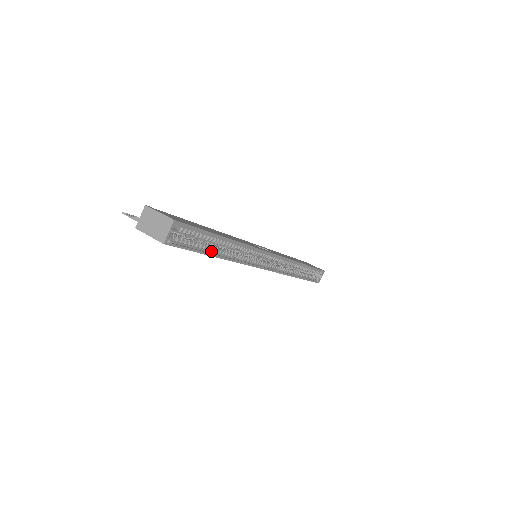
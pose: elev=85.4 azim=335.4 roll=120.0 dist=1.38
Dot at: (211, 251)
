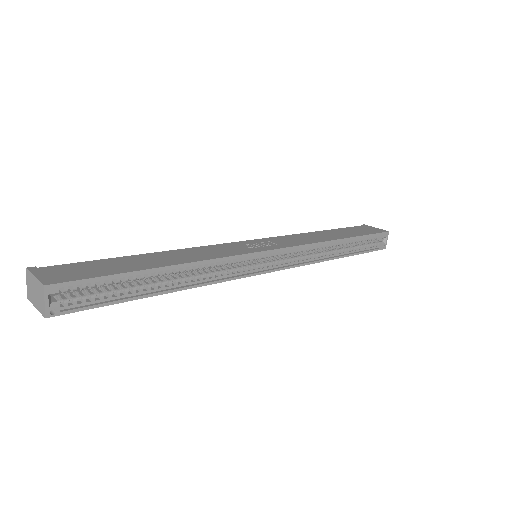
Dot at: (149, 290)
